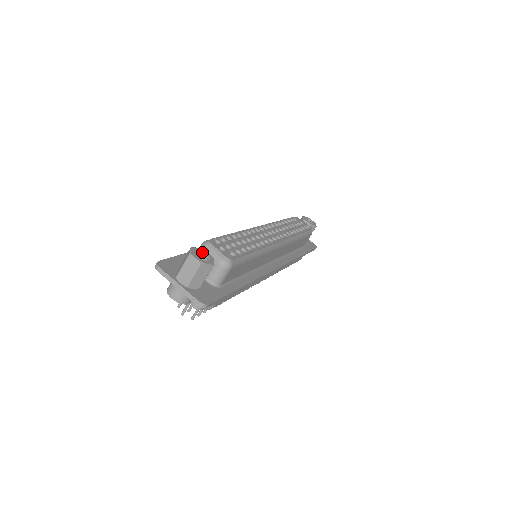
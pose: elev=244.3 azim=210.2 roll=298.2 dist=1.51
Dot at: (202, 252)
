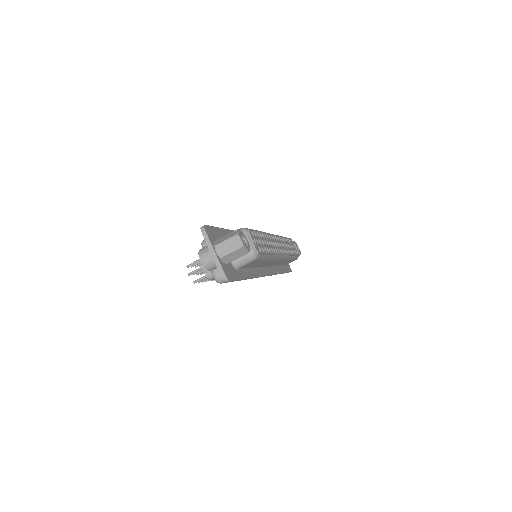
Dot at: (244, 237)
